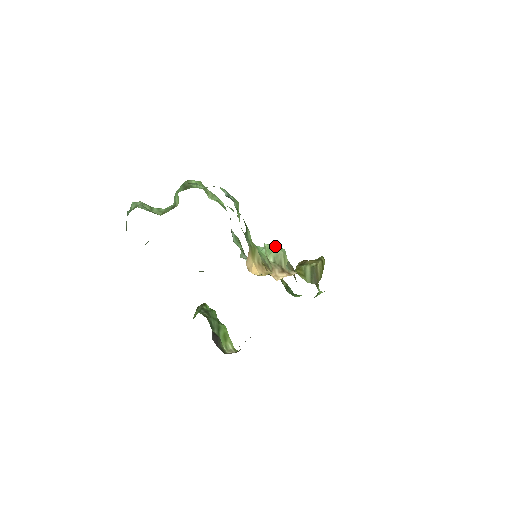
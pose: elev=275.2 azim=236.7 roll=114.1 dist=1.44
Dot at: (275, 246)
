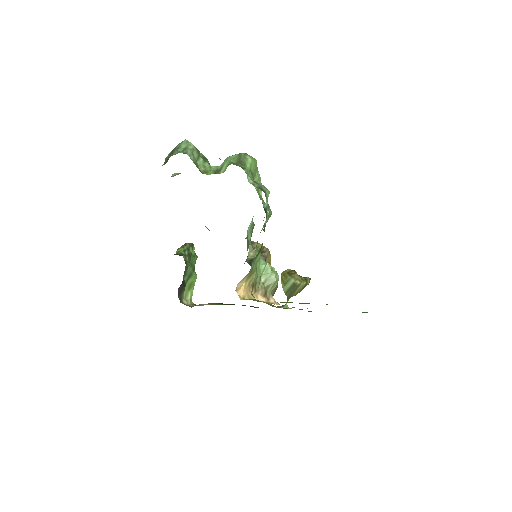
Dot at: (274, 270)
